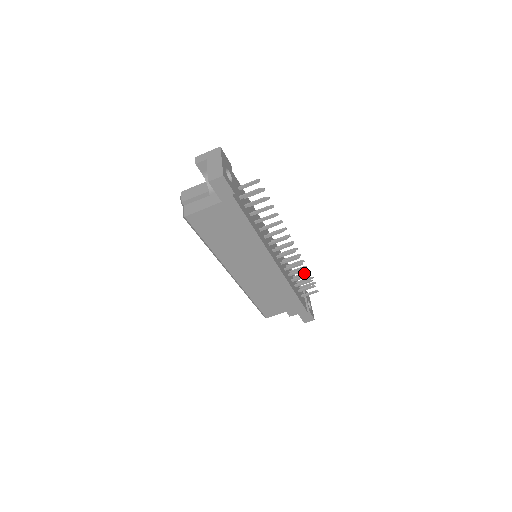
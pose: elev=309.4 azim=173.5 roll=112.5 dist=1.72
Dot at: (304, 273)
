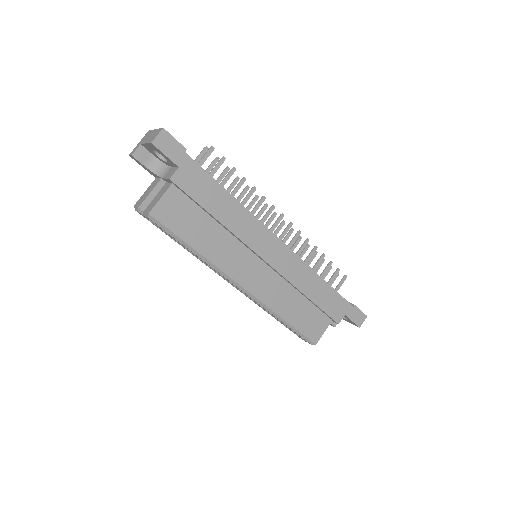
Dot at: (319, 264)
